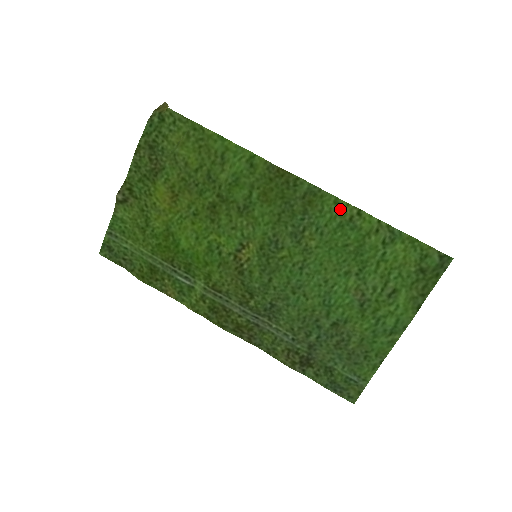
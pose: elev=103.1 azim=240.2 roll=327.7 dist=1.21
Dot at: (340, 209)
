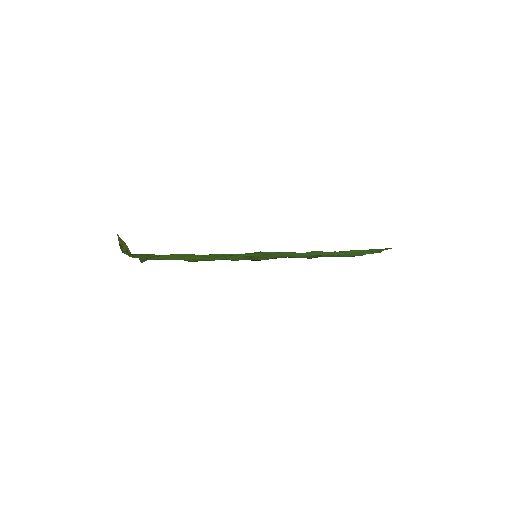
Dot at: occluded
